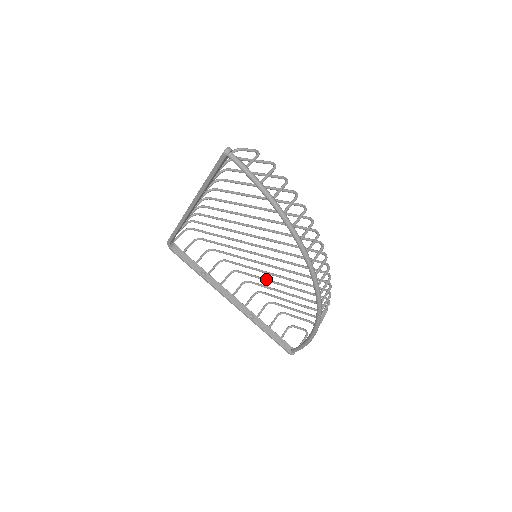
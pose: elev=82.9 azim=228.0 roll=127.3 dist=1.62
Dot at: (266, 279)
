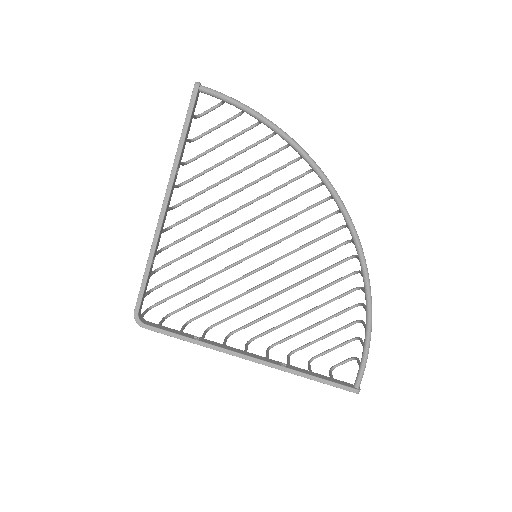
Dot at: occluded
